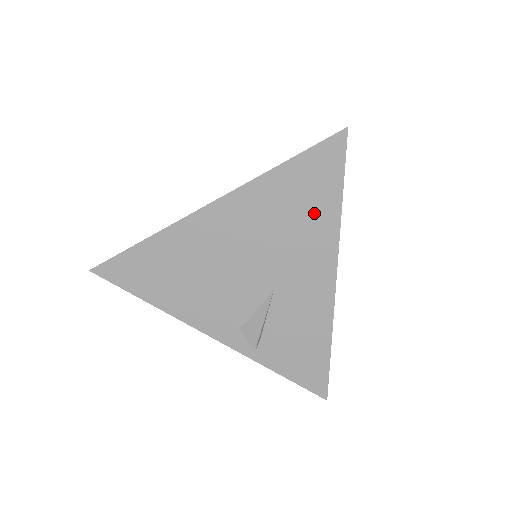
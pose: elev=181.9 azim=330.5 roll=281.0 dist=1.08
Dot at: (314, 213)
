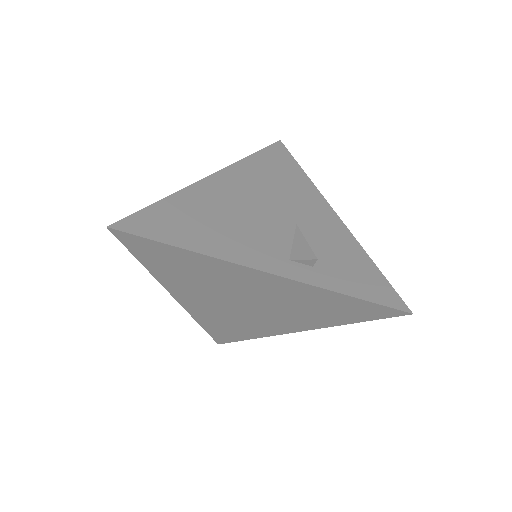
Dot at: (291, 177)
